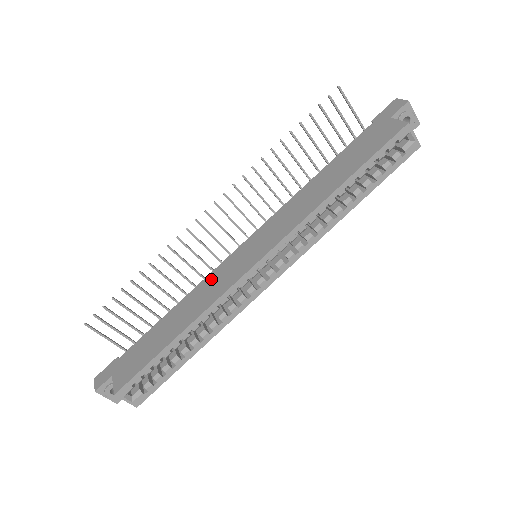
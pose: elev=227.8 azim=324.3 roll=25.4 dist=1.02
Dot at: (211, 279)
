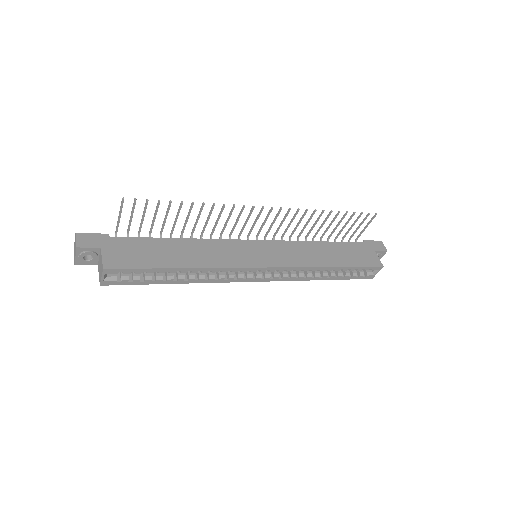
Dot at: (222, 245)
